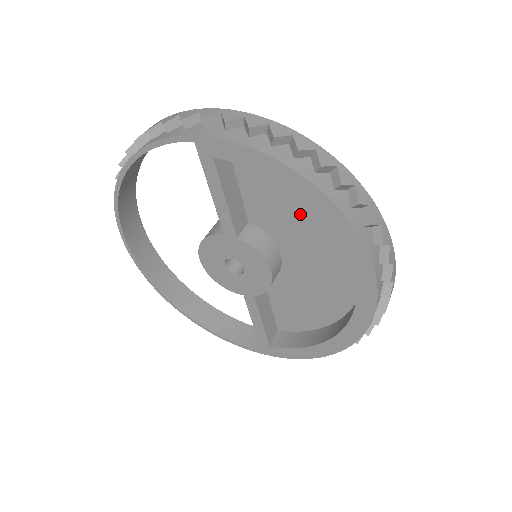
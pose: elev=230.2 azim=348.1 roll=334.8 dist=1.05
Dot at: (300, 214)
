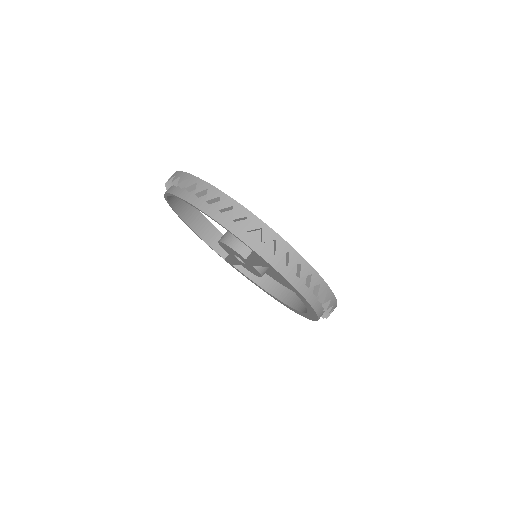
Dot at: occluded
